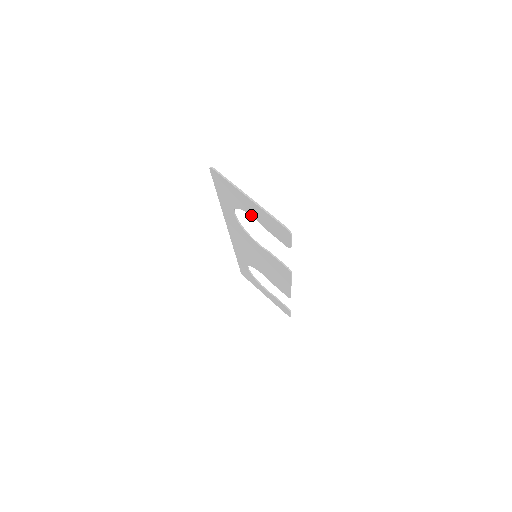
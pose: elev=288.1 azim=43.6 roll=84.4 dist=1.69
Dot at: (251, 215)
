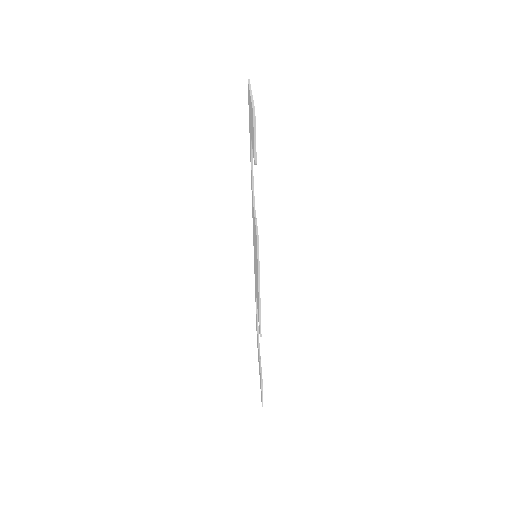
Dot at: (251, 137)
